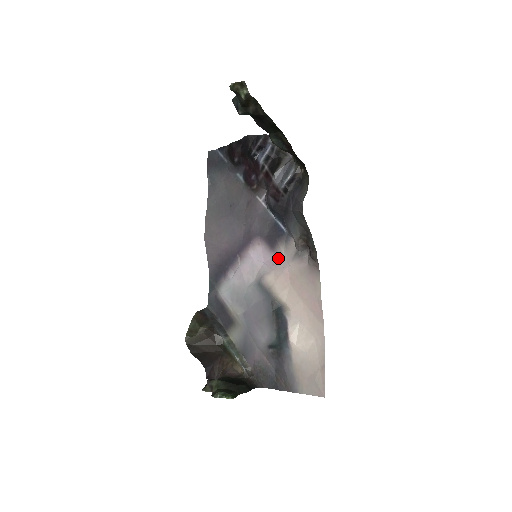
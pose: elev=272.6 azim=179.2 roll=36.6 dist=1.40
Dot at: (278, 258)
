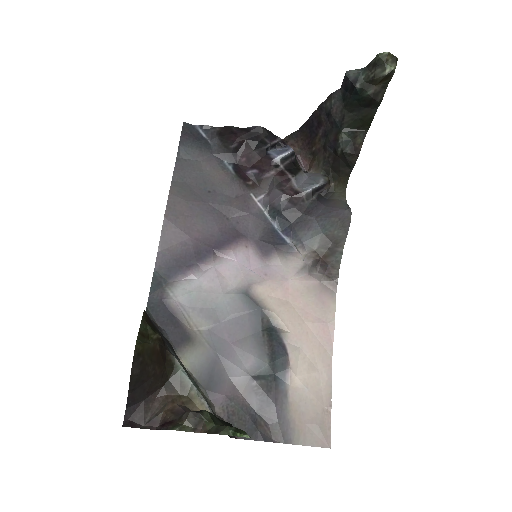
Dot at: (273, 268)
